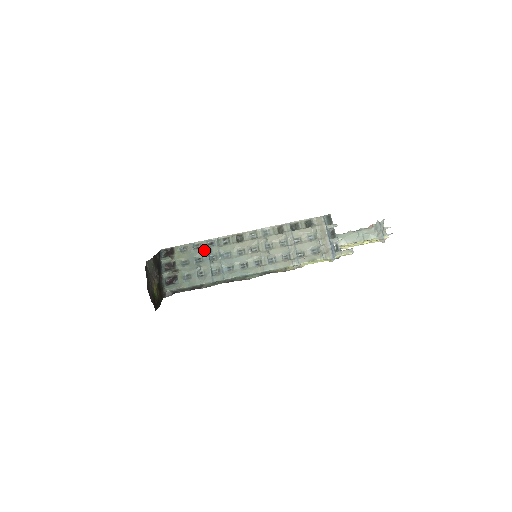
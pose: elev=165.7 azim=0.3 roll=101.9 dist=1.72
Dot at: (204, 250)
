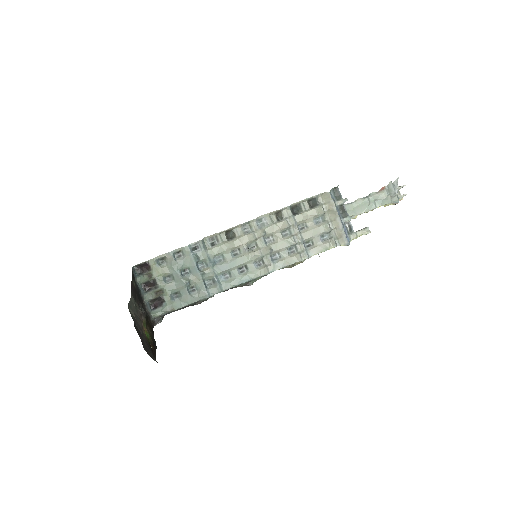
Dot at: (189, 259)
